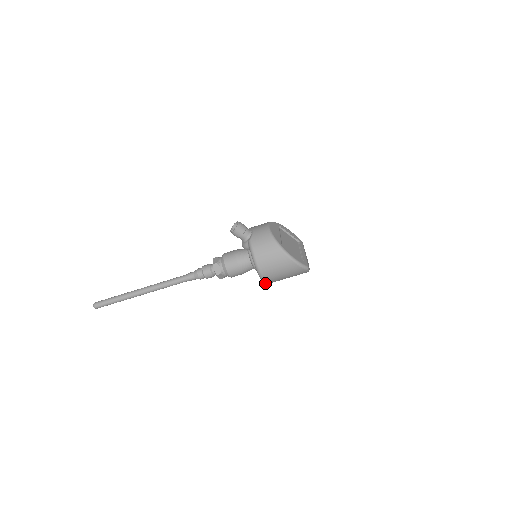
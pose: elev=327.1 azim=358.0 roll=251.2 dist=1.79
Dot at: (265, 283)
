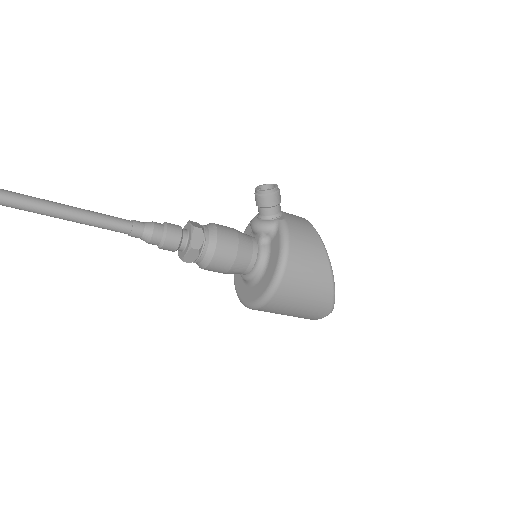
Dot at: (262, 303)
